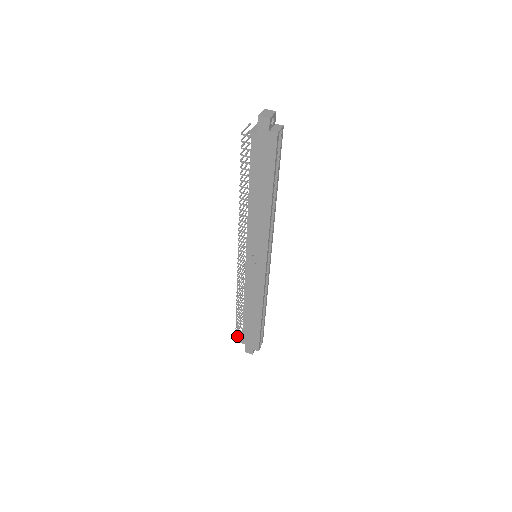
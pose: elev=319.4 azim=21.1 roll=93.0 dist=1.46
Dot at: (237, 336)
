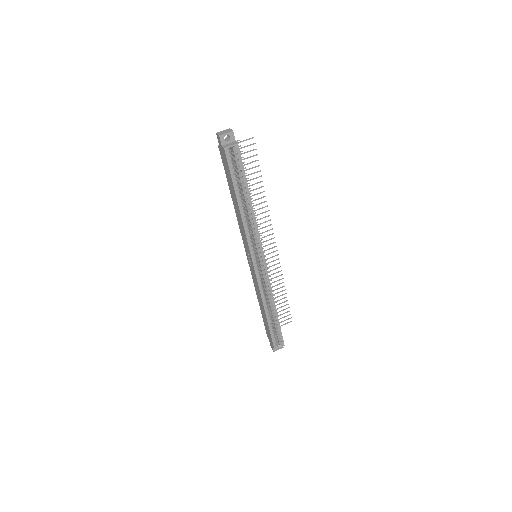
Dot at: occluded
